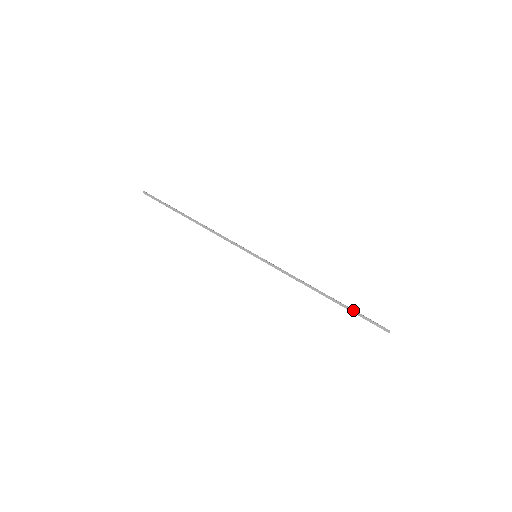
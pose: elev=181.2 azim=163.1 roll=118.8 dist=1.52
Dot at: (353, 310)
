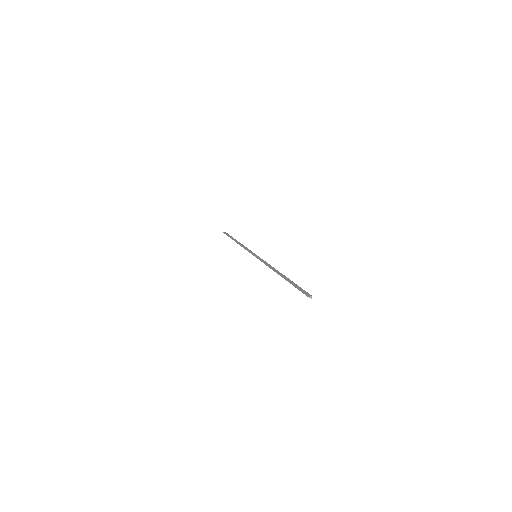
Dot at: (292, 282)
